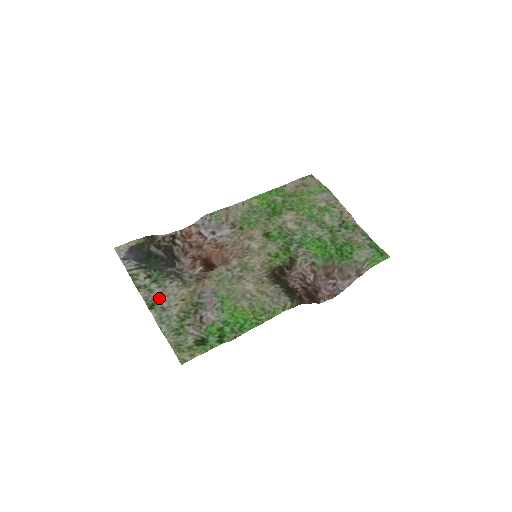
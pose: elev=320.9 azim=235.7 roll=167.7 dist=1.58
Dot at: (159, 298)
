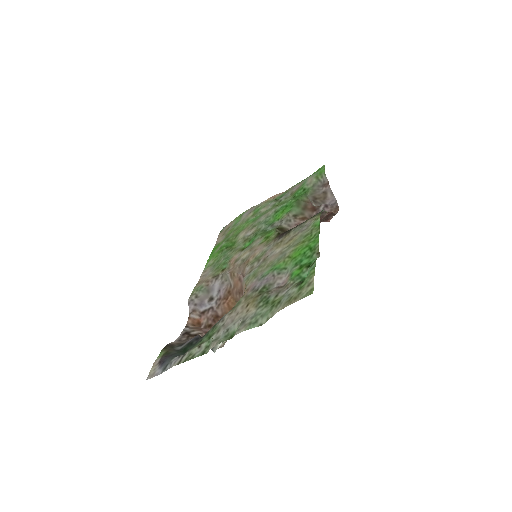
Dot at: (229, 330)
